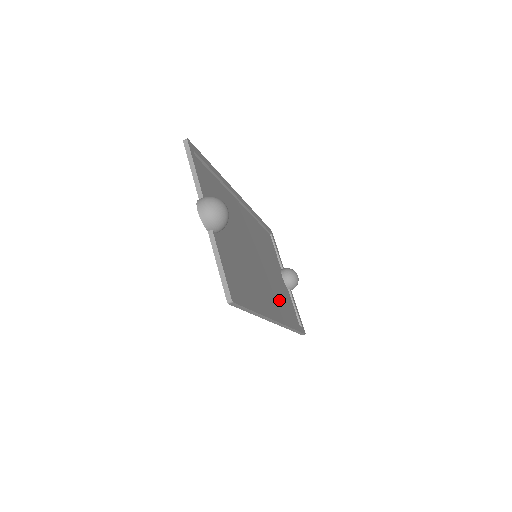
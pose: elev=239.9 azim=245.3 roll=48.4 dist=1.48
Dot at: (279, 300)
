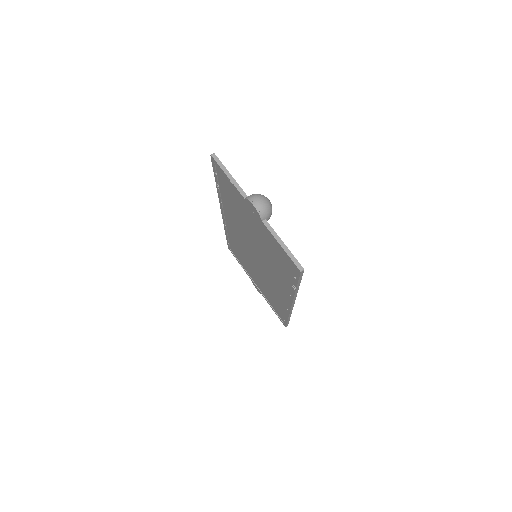
Dot at: (275, 294)
